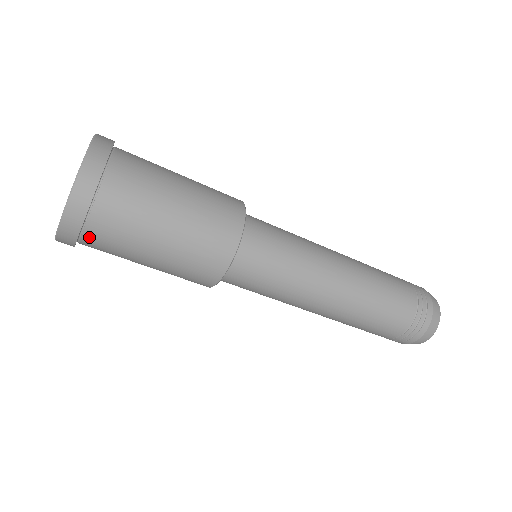
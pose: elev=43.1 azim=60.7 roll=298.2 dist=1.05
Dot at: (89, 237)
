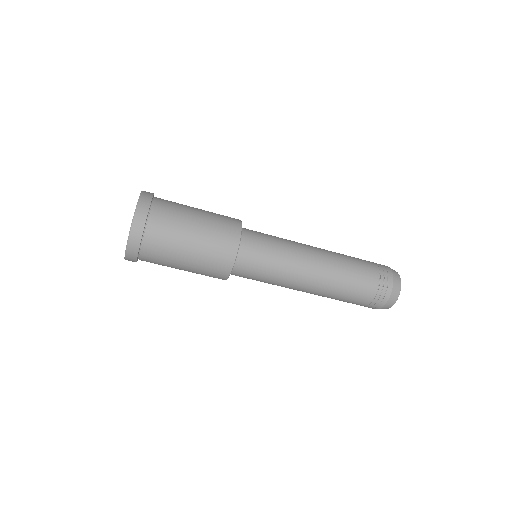
Dot at: (144, 257)
